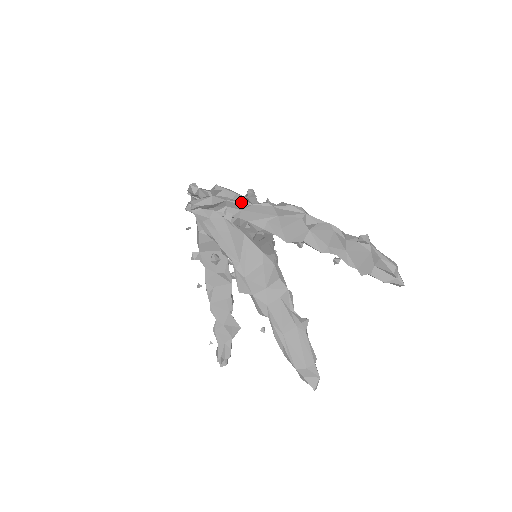
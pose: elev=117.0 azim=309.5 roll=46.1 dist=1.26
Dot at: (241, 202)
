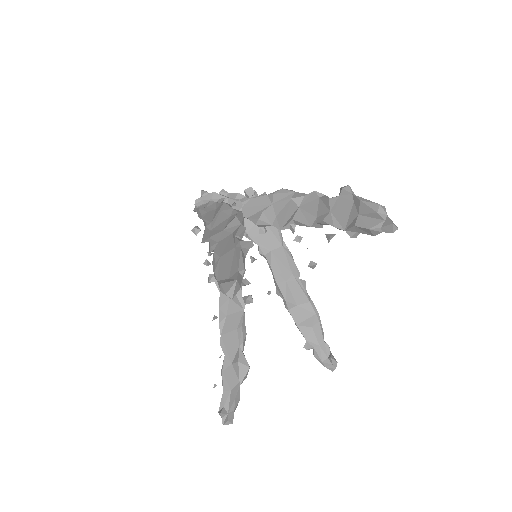
Dot at: (241, 199)
